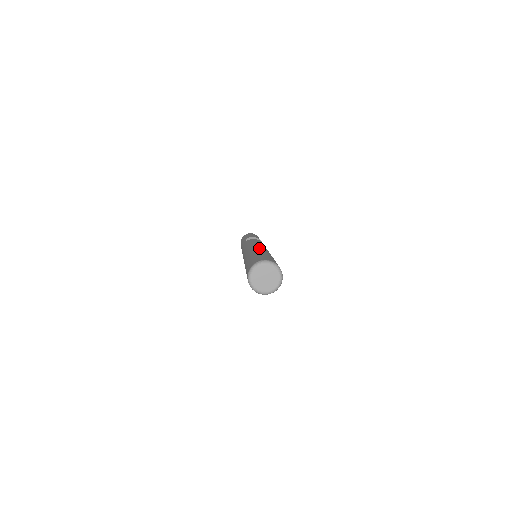
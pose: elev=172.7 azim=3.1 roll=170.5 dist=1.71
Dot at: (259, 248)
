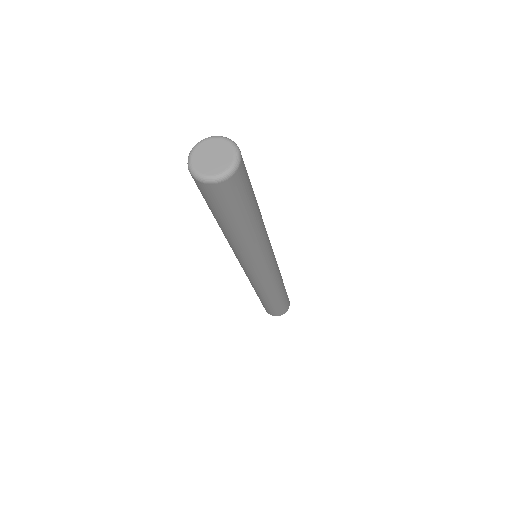
Dot at: occluded
